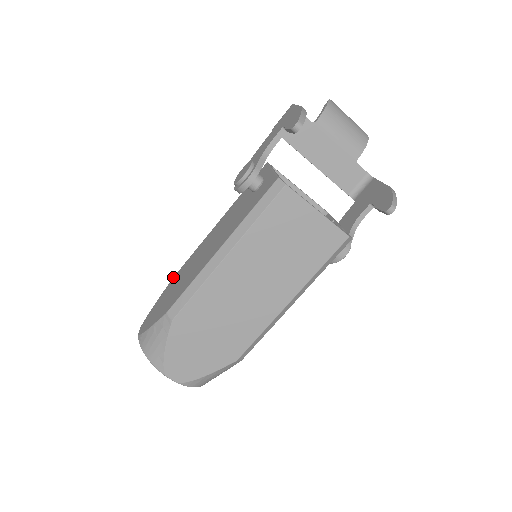
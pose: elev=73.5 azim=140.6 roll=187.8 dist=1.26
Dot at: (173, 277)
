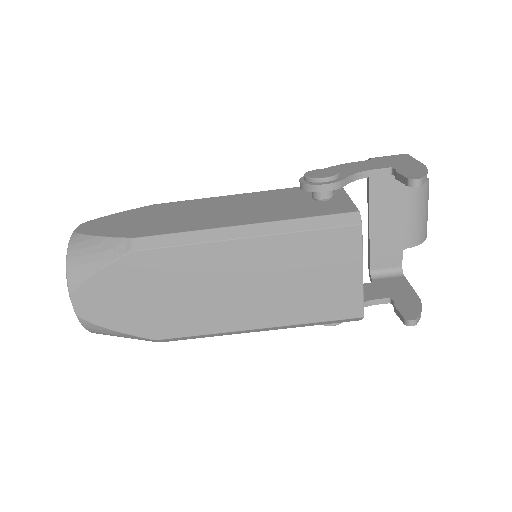
Dot at: (155, 204)
